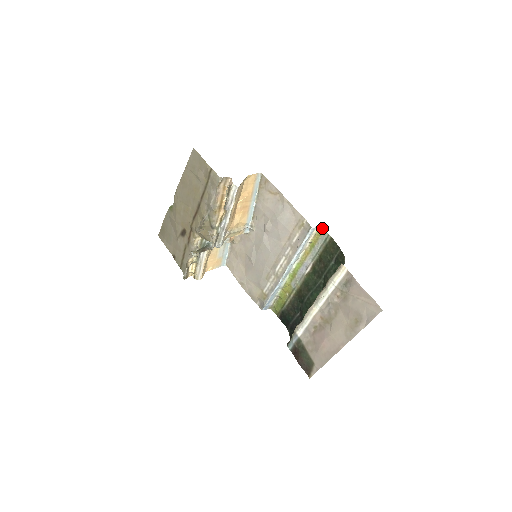
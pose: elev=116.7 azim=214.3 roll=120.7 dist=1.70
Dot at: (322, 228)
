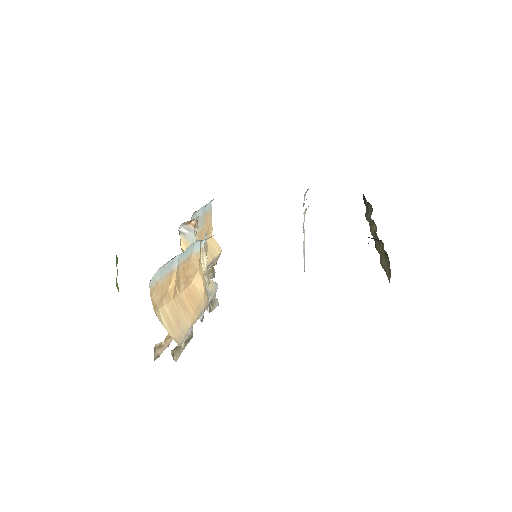
Dot at: occluded
